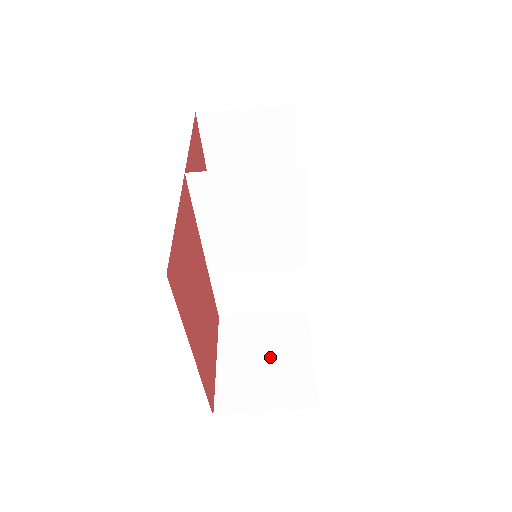
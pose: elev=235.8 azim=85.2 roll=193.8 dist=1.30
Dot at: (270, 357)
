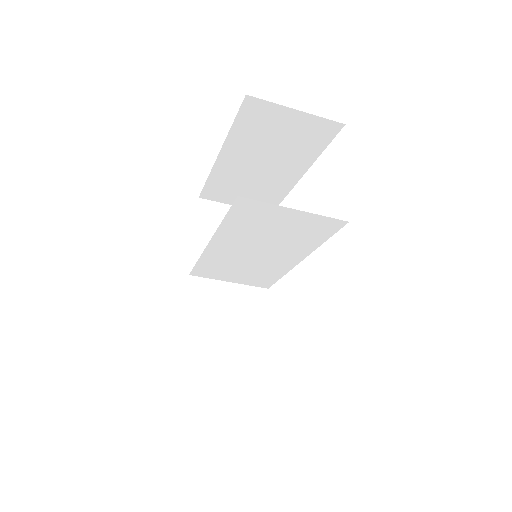
Dot at: (231, 328)
